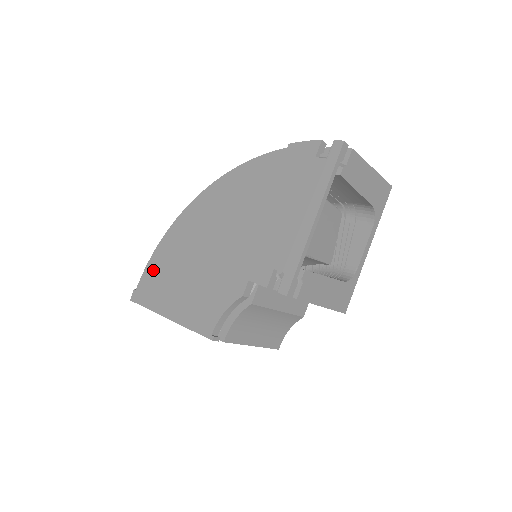
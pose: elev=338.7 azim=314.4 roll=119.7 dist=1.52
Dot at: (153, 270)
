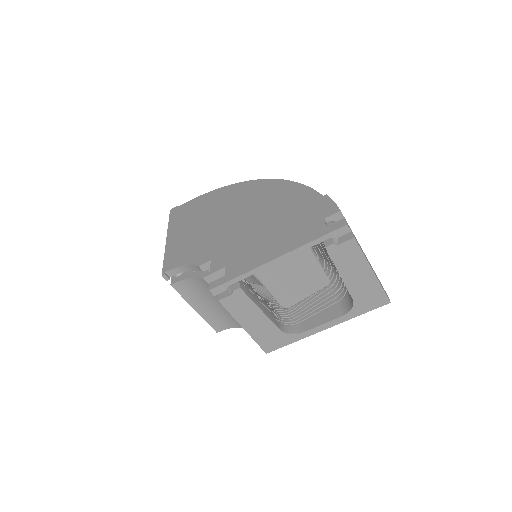
Dot at: (195, 203)
